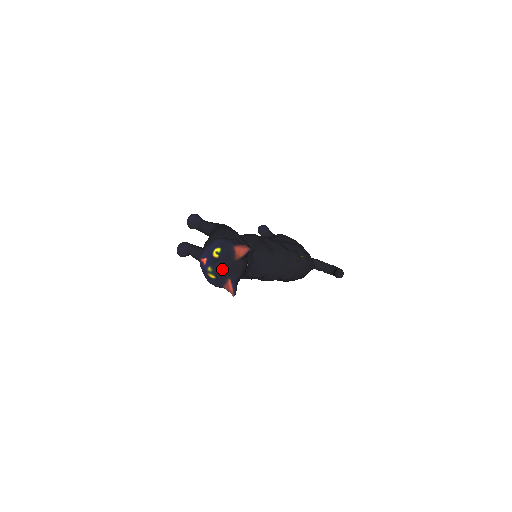
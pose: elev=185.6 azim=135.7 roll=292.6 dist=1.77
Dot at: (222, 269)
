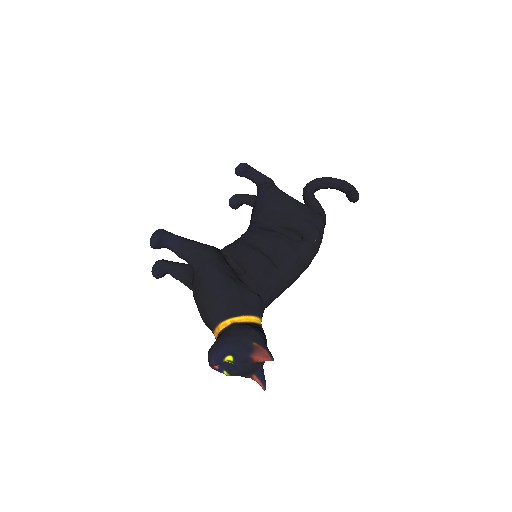
Dot at: (242, 374)
